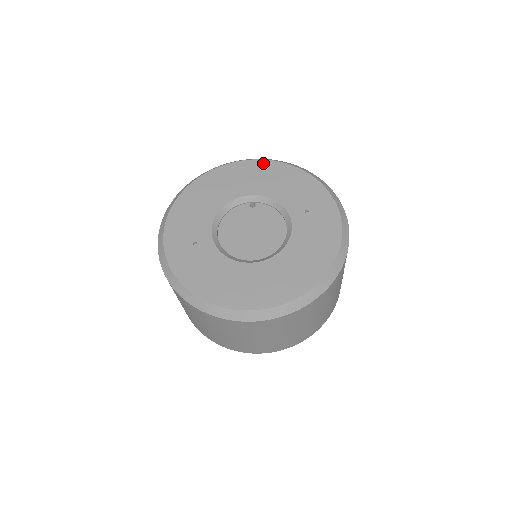
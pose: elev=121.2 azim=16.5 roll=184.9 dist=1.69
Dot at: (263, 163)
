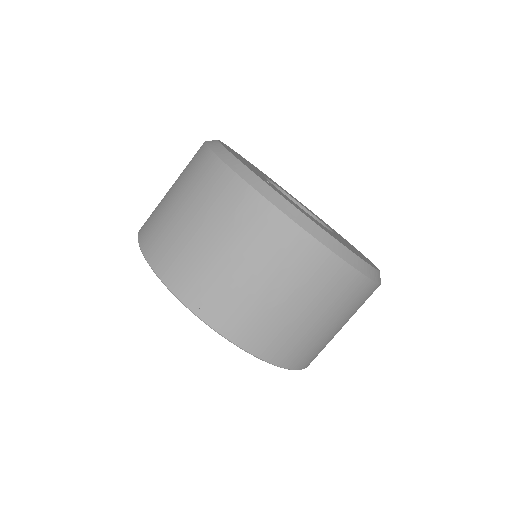
Dot at: occluded
